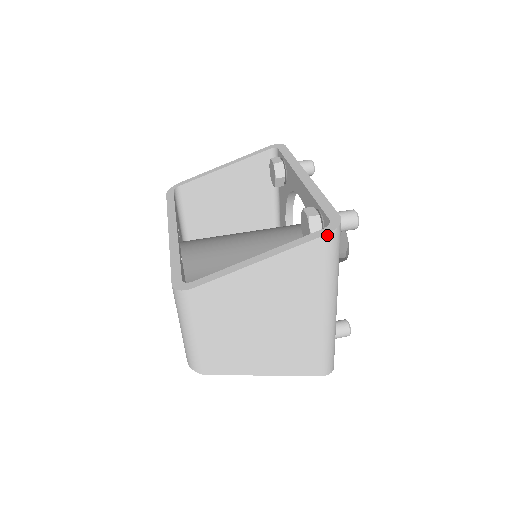
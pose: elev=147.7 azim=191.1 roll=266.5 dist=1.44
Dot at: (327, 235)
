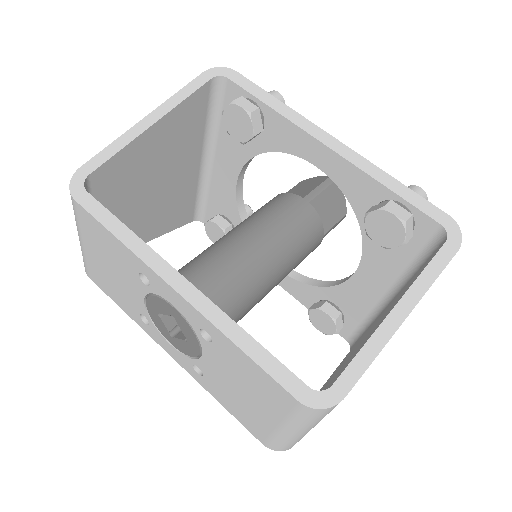
Dot at: (457, 251)
